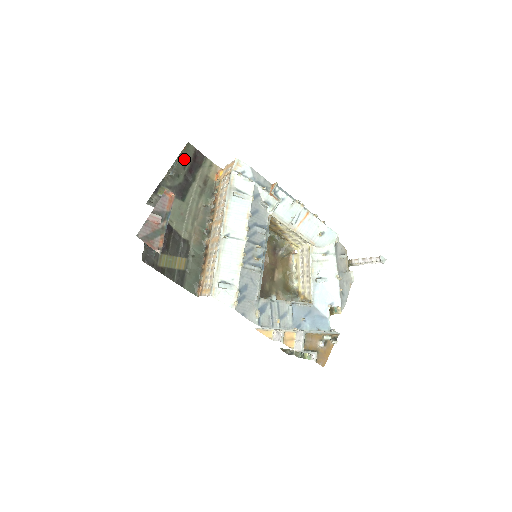
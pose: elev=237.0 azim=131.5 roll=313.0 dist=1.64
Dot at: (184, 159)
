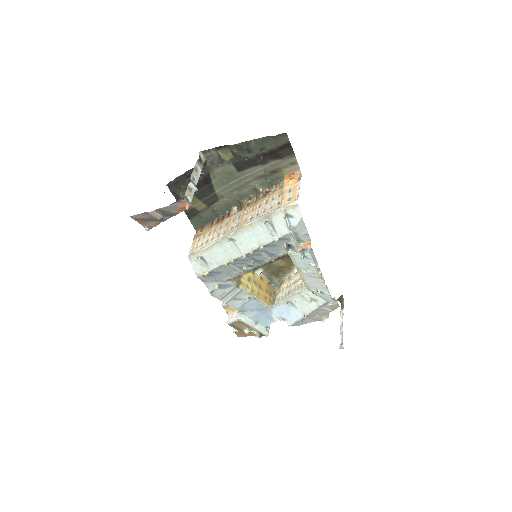
Dot at: (268, 143)
